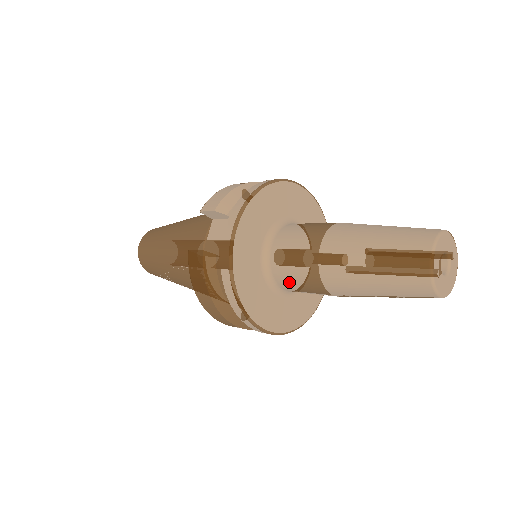
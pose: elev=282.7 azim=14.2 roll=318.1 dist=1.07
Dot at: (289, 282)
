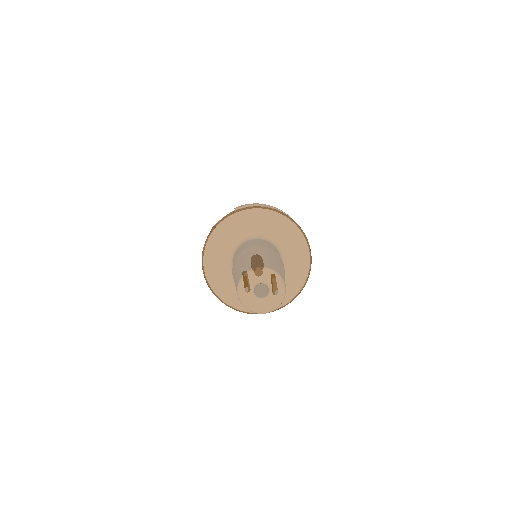
Dot at: occluded
